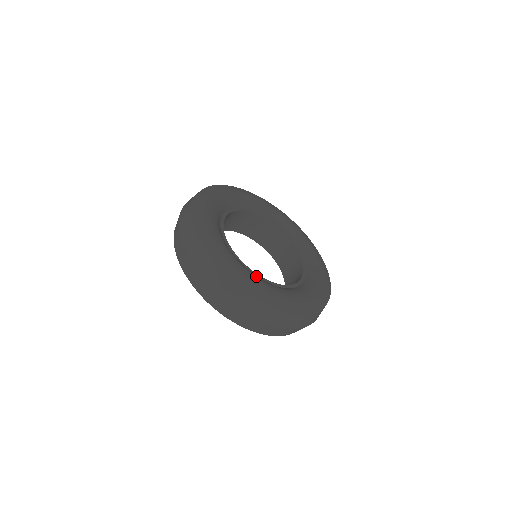
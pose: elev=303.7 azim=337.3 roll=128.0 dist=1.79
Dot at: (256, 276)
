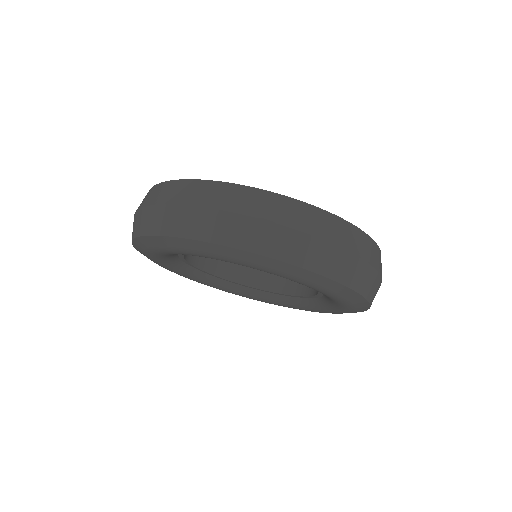
Dot at: occluded
